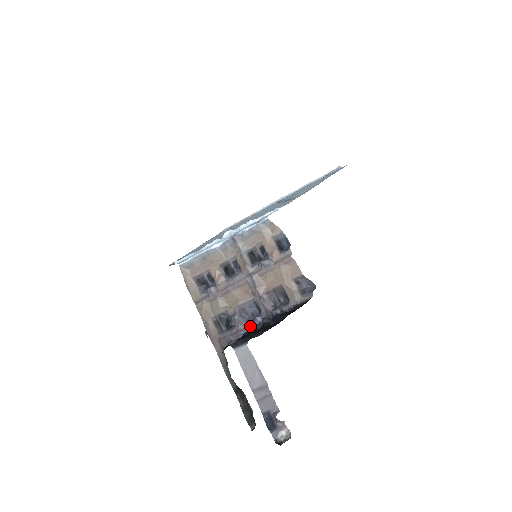
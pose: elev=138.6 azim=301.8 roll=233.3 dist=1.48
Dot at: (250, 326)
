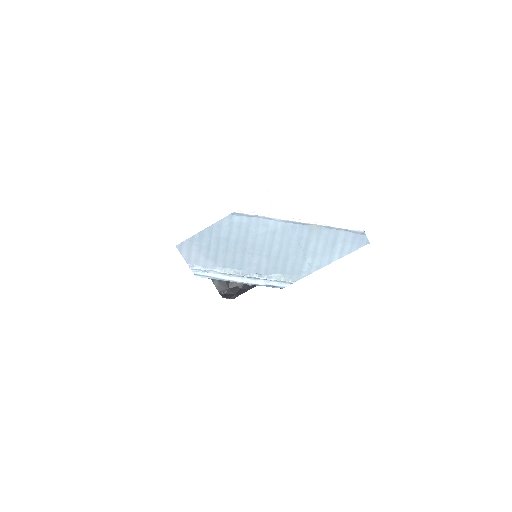
Dot at: occluded
